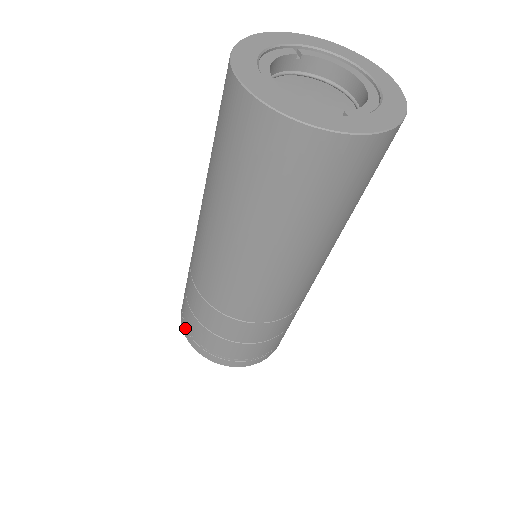
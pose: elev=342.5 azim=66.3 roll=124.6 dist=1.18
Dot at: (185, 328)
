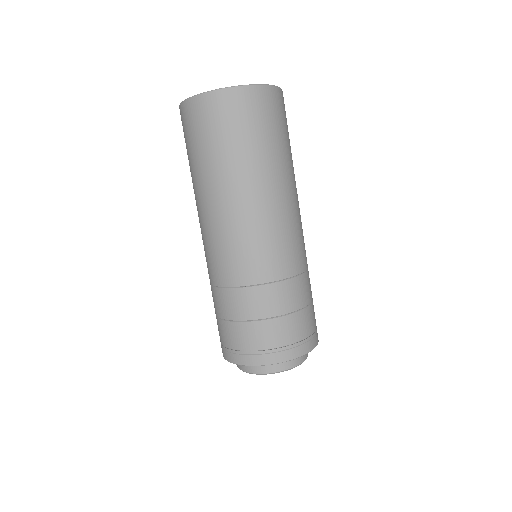
Dot at: occluded
